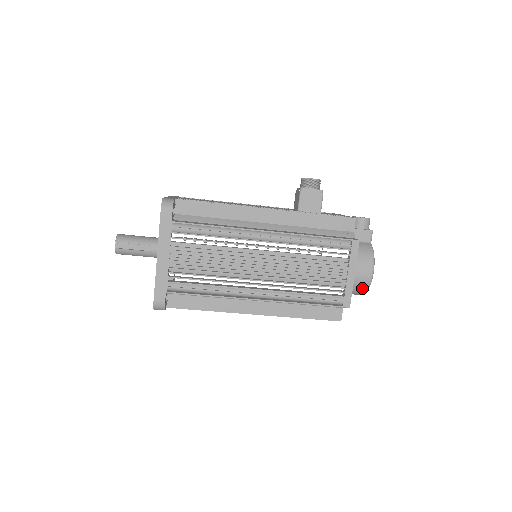
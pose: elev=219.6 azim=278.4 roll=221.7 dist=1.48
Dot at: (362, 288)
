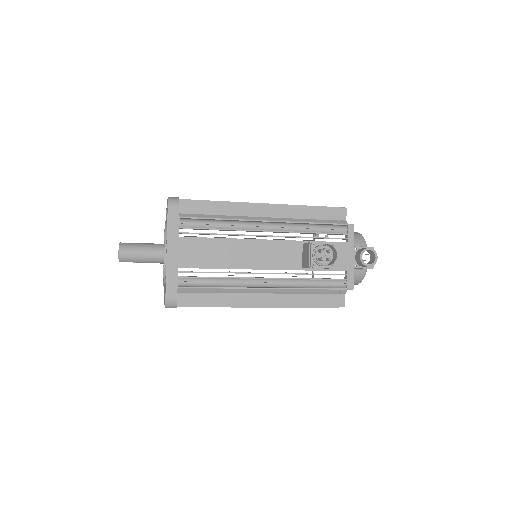
Dot at: occluded
